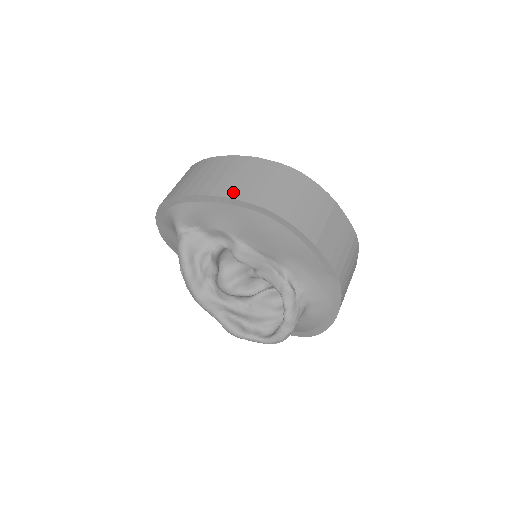
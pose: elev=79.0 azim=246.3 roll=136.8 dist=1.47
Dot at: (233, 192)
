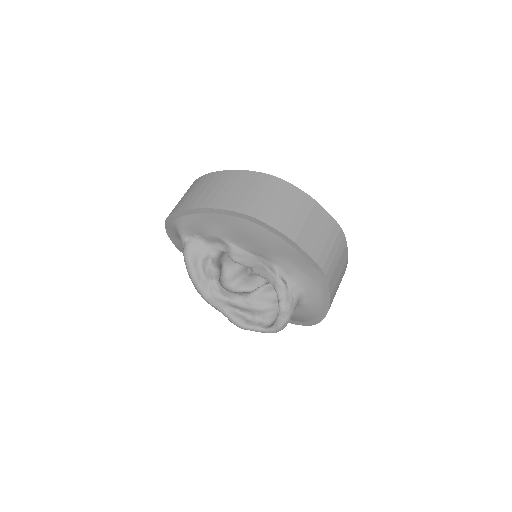
Dot at: (219, 203)
